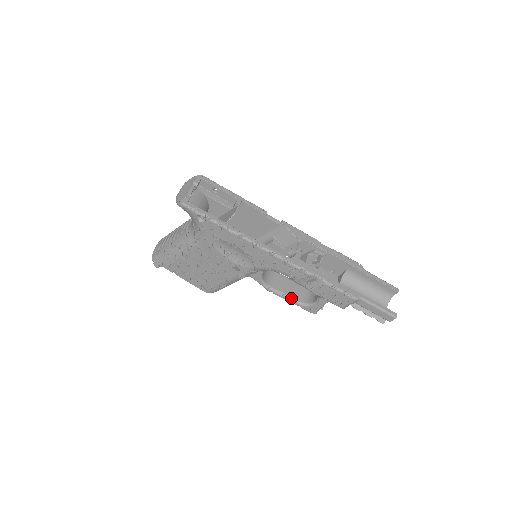
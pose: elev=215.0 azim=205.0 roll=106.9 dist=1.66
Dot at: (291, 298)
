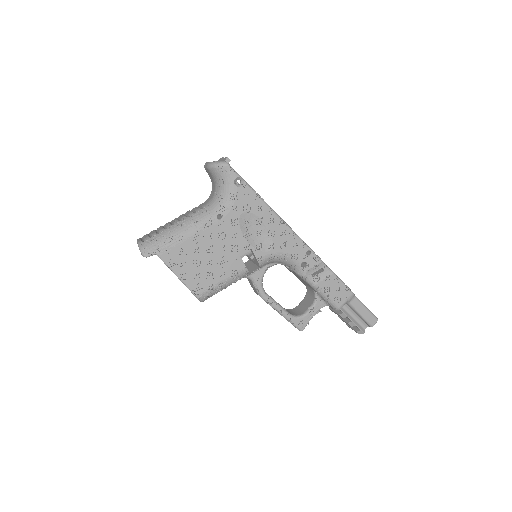
Dot at: occluded
